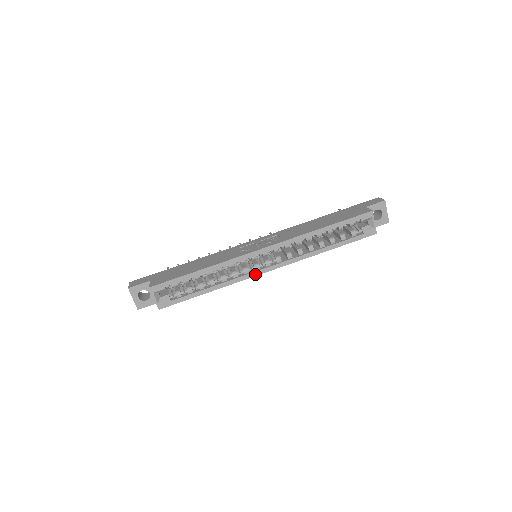
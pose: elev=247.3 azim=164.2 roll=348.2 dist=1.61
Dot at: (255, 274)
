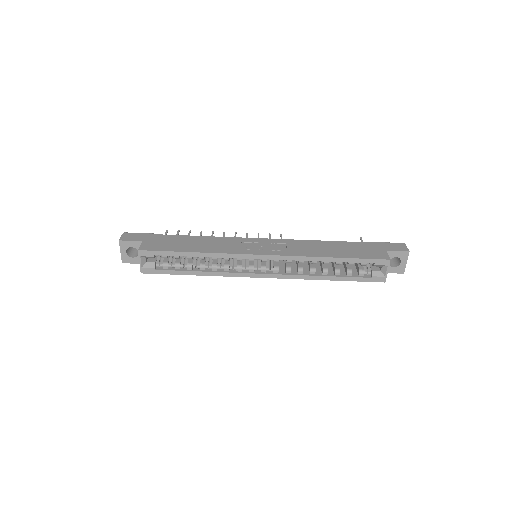
Dot at: (247, 275)
